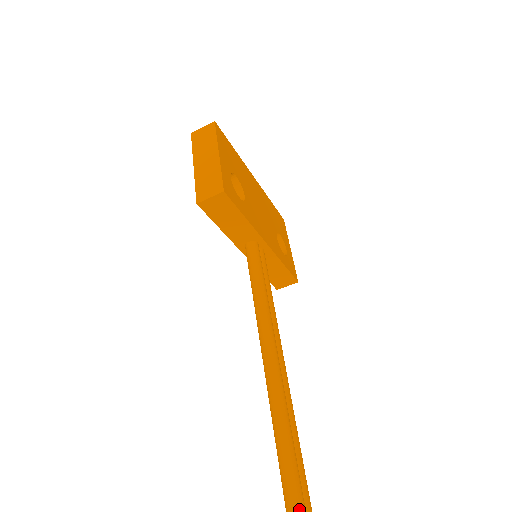
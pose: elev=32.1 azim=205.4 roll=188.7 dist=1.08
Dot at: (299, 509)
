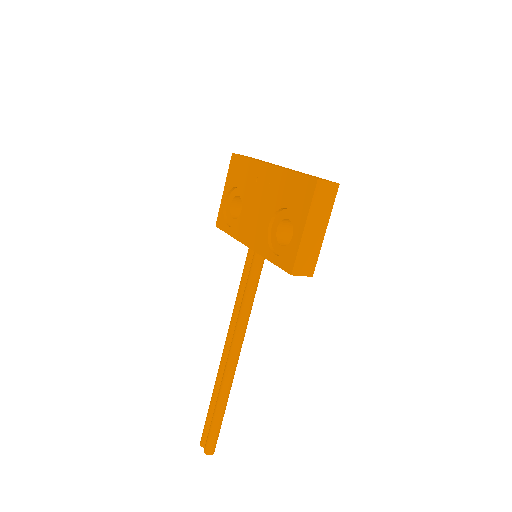
Dot at: occluded
